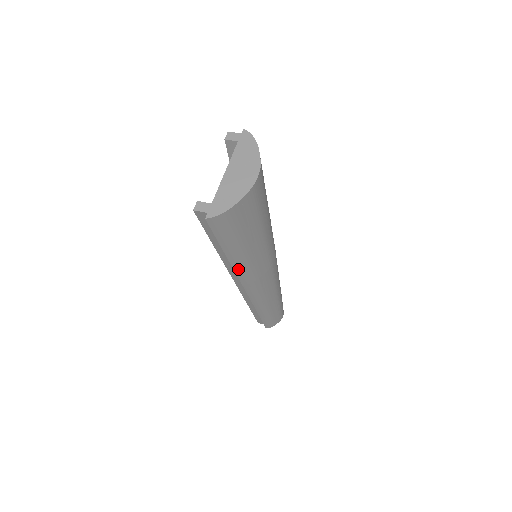
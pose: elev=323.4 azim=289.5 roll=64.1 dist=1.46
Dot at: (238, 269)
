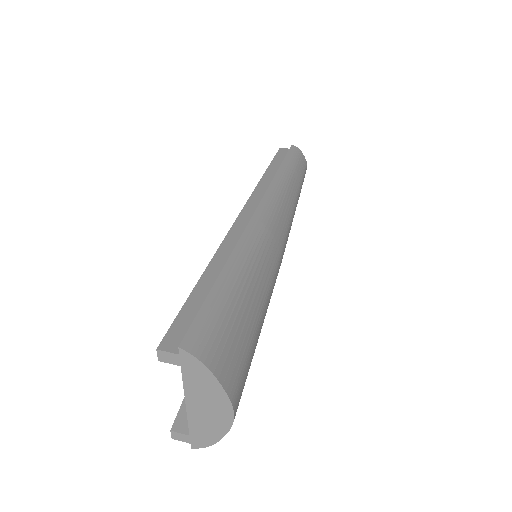
Dot at: occluded
